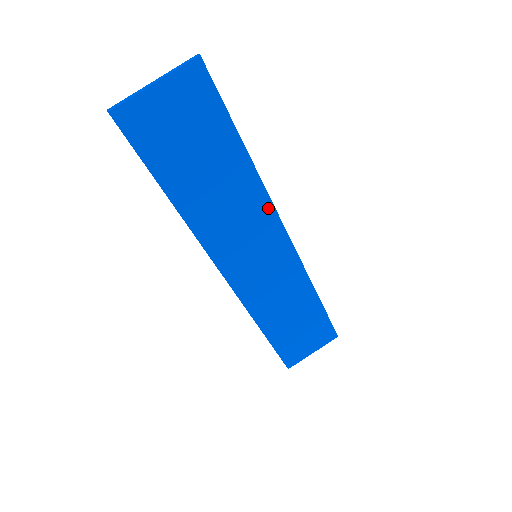
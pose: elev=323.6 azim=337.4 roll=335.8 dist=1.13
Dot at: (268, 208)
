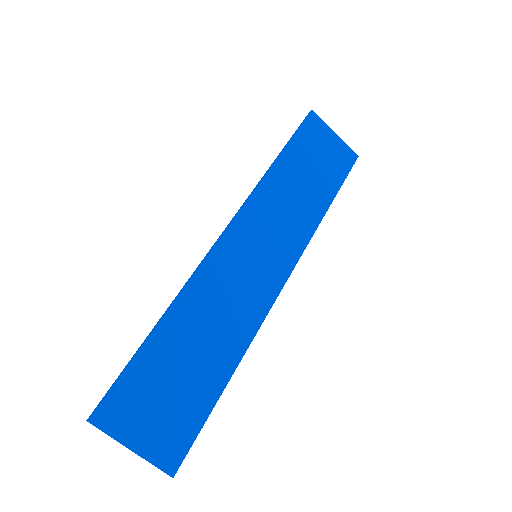
Dot at: (302, 244)
